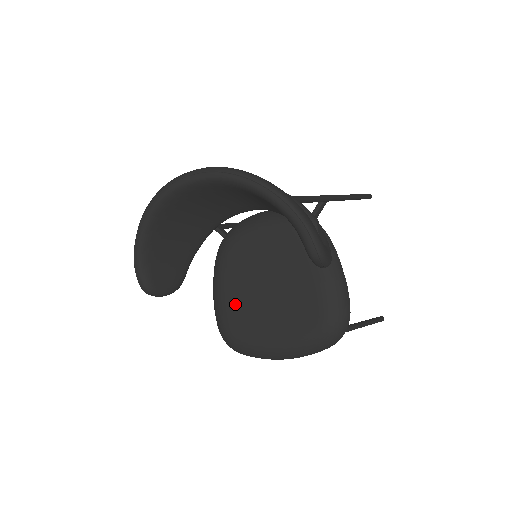
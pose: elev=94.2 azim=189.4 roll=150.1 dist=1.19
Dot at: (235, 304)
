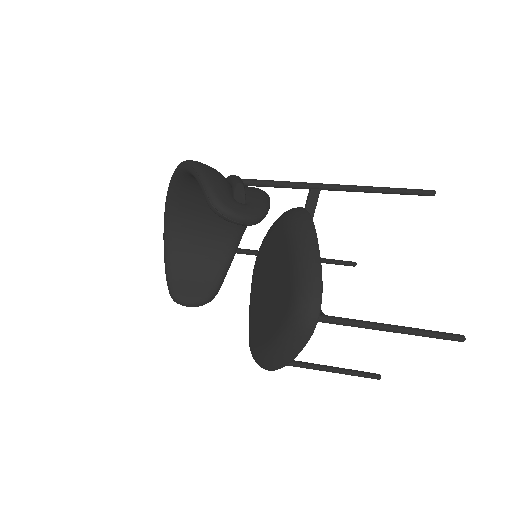
Dot at: (254, 313)
